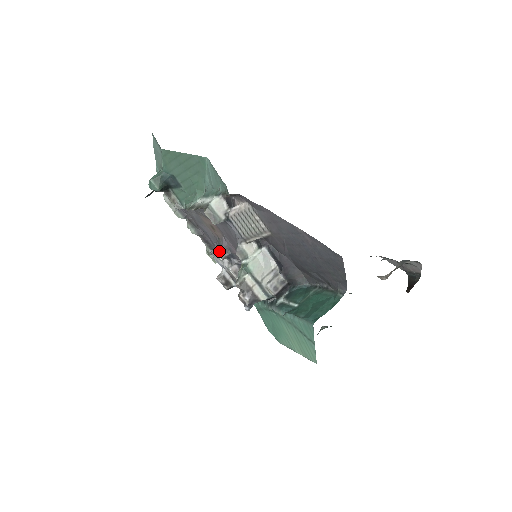
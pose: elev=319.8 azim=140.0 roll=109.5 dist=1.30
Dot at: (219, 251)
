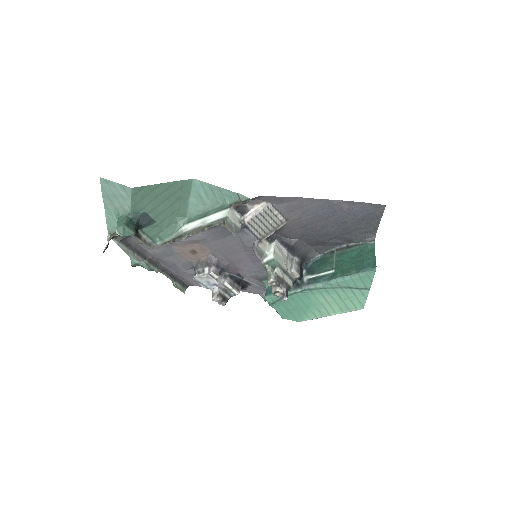
Dot at: (213, 270)
